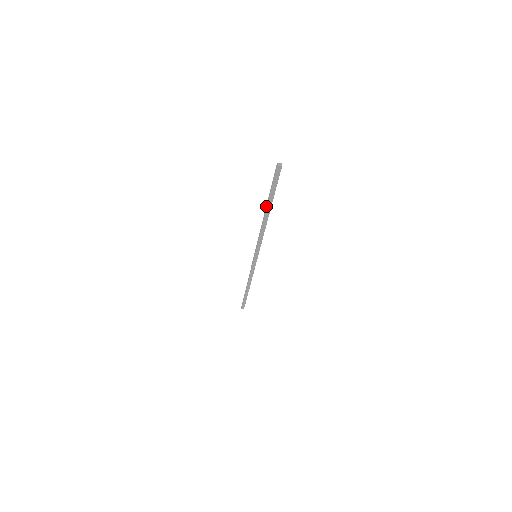
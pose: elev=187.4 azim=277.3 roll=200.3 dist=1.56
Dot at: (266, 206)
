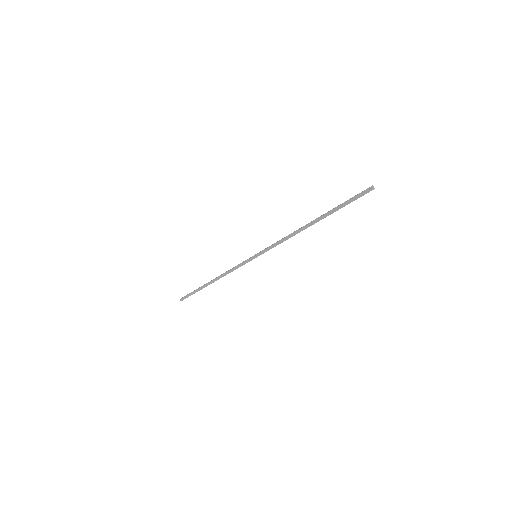
Dot at: (319, 218)
